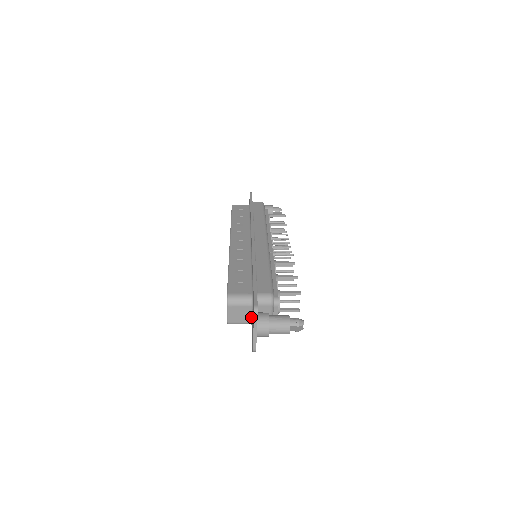
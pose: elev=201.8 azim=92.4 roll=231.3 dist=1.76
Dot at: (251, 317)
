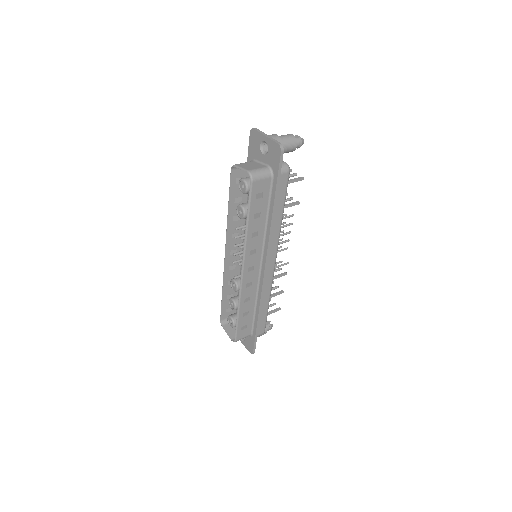
Dot at: occluded
